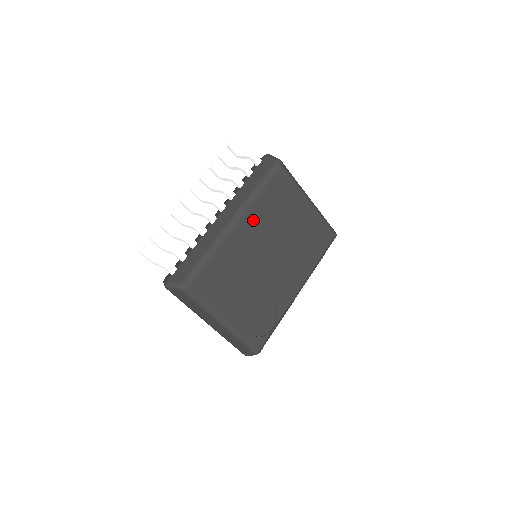
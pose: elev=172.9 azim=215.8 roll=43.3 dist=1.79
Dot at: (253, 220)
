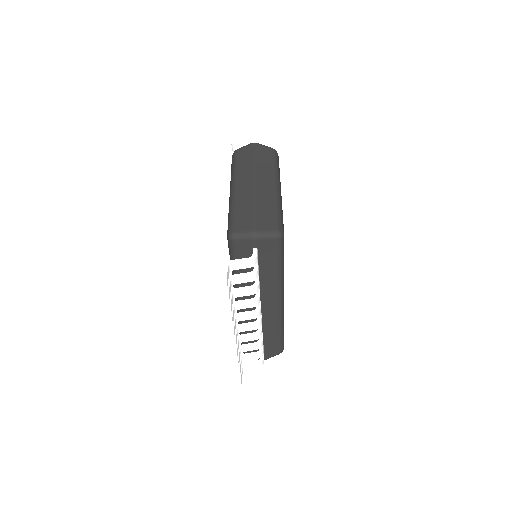
Dot at: occluded
